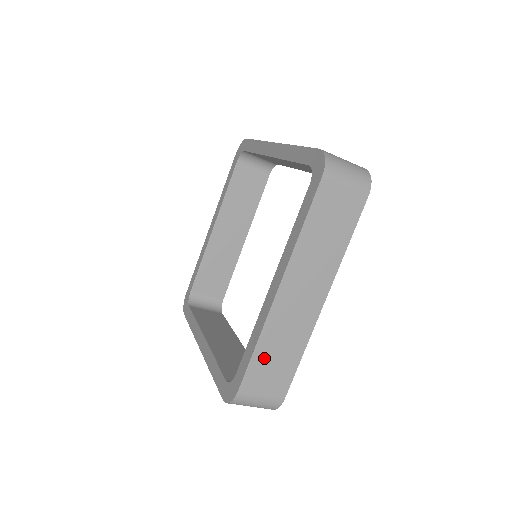
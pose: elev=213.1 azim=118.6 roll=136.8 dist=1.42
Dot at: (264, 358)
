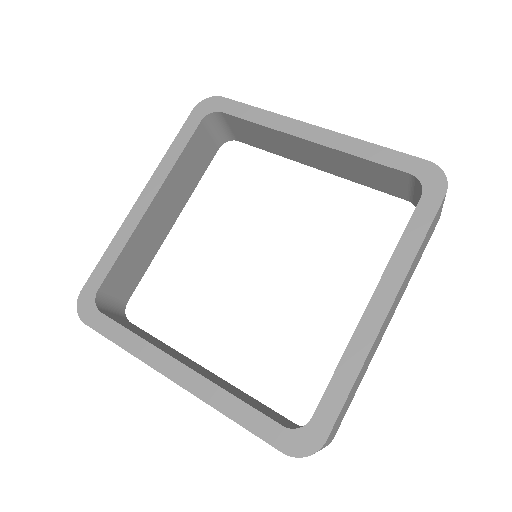
Dot at: (351, 393)
